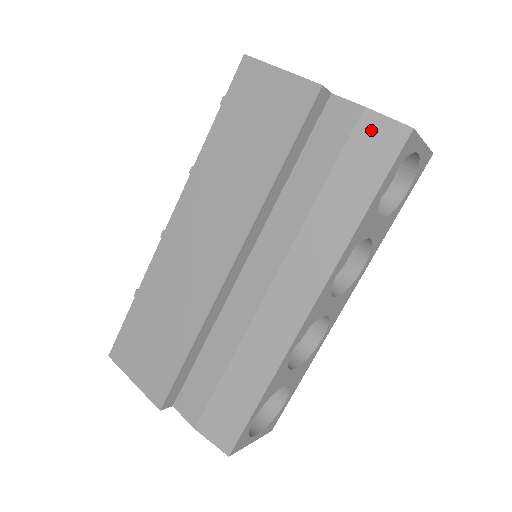
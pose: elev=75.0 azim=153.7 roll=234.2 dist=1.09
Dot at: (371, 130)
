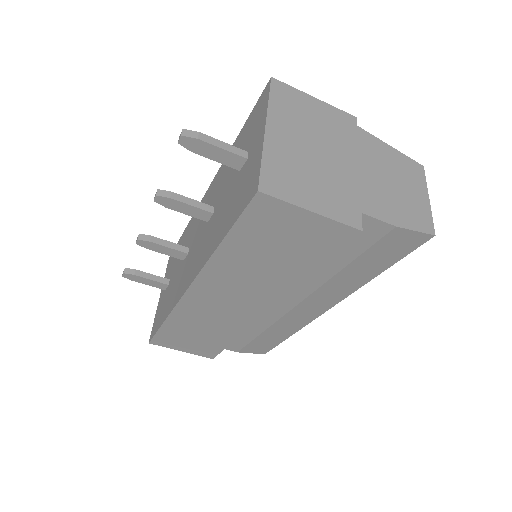
Dot at: (397, 238)
